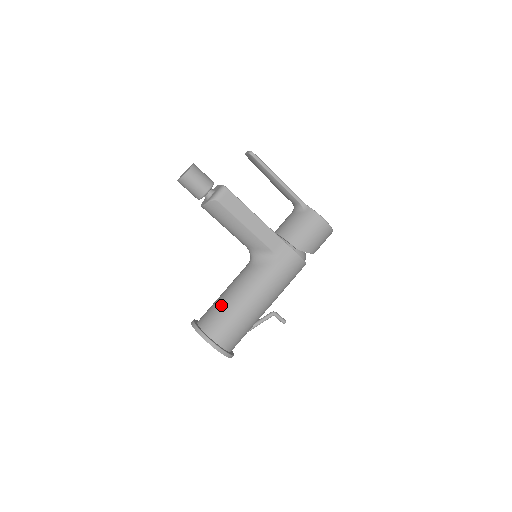
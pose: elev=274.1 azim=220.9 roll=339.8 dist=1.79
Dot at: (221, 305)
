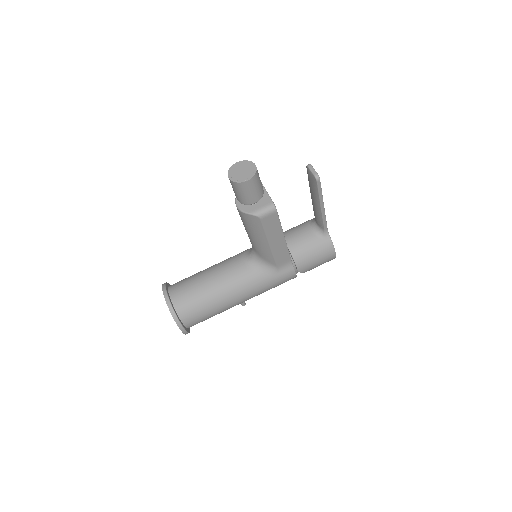
Dot at: (203, 293)
